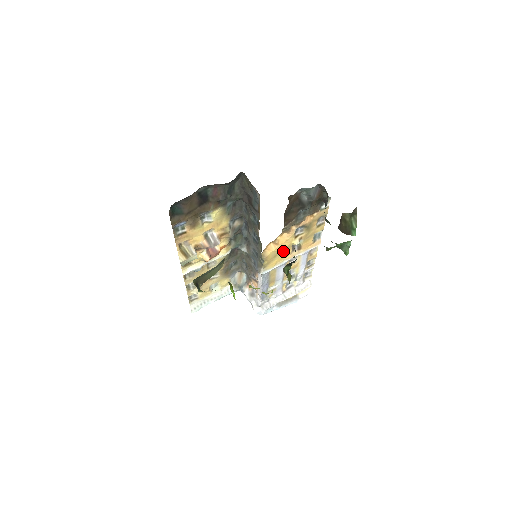
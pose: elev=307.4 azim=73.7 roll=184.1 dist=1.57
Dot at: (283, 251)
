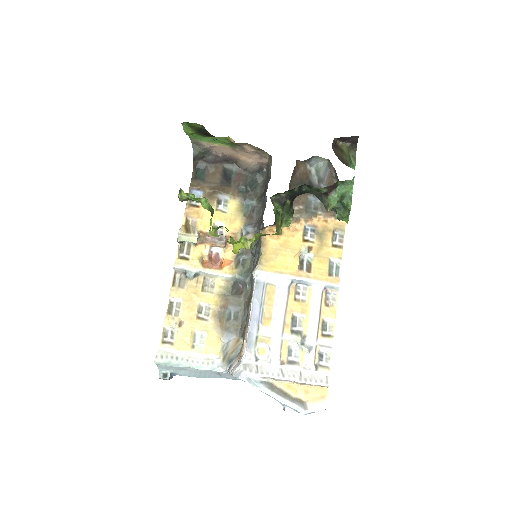
Dot at: (287, 254)
